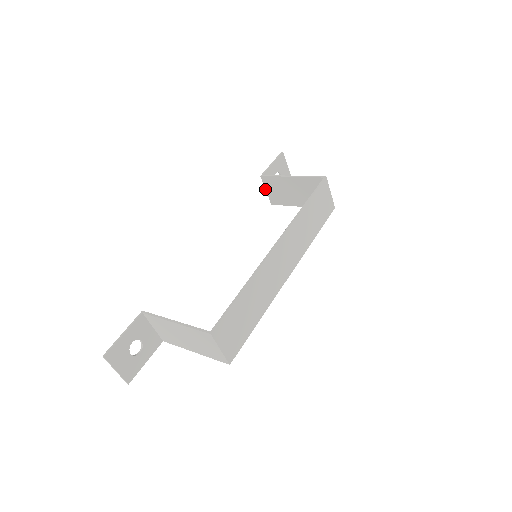
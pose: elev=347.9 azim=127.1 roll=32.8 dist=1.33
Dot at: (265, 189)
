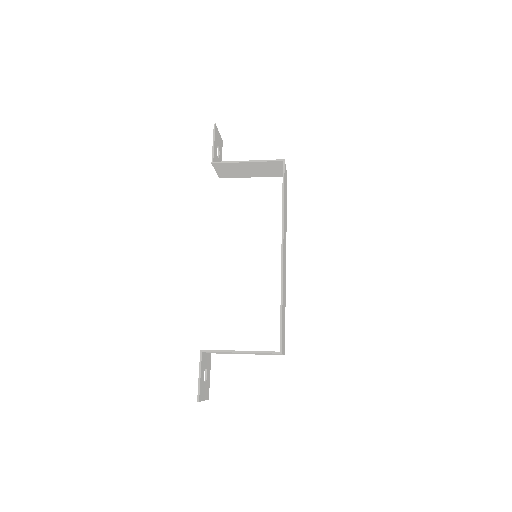
Dot at: (215, 170)
